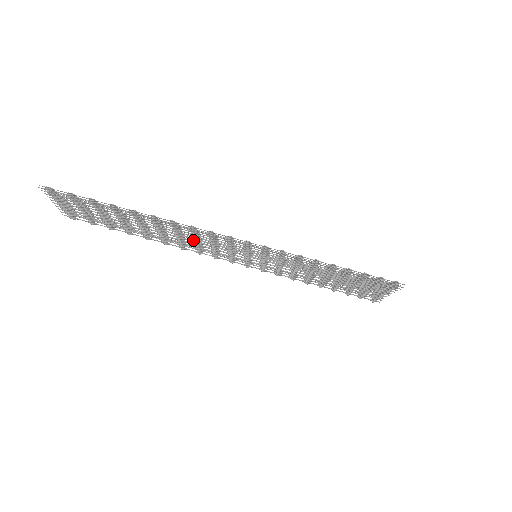
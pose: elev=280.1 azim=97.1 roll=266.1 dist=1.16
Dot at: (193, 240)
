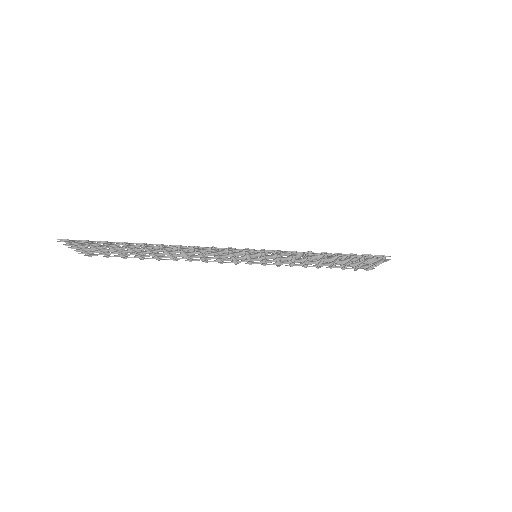
Dot at: occluded
